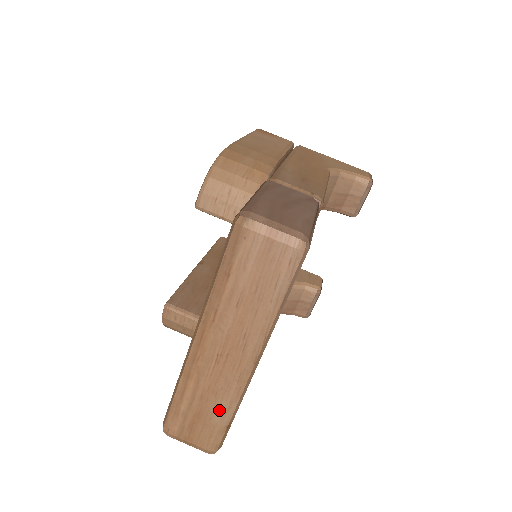
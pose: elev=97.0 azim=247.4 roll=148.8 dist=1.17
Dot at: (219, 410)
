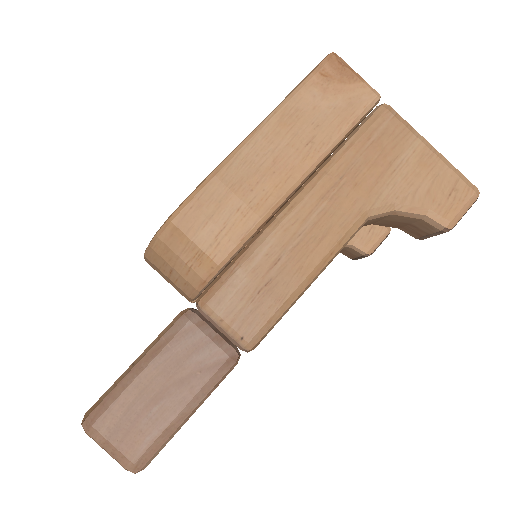
Dot at: occluded
